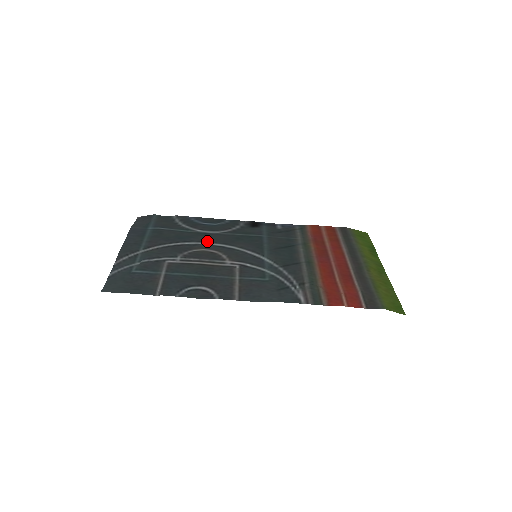
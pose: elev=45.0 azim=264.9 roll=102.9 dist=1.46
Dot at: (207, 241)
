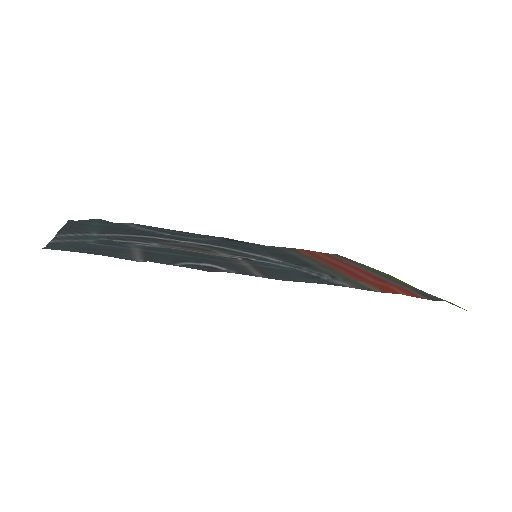
Dot at: (184, 240)
